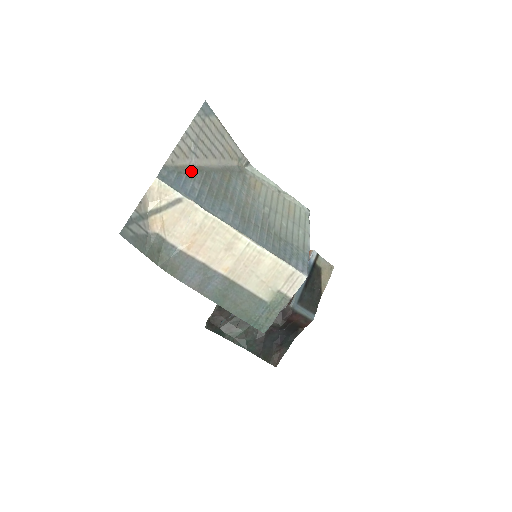
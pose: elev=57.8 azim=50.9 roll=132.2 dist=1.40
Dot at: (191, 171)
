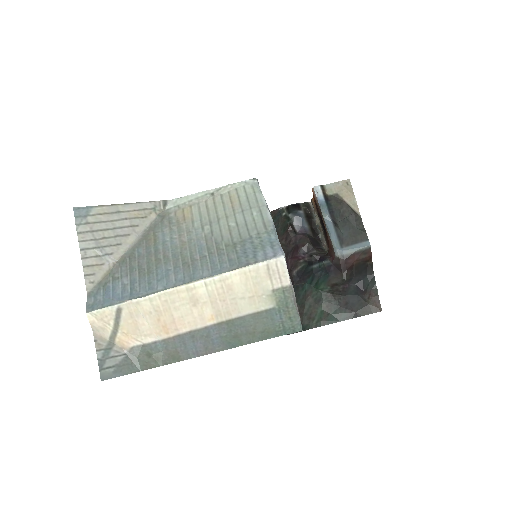
Dot at: (115, 272)
